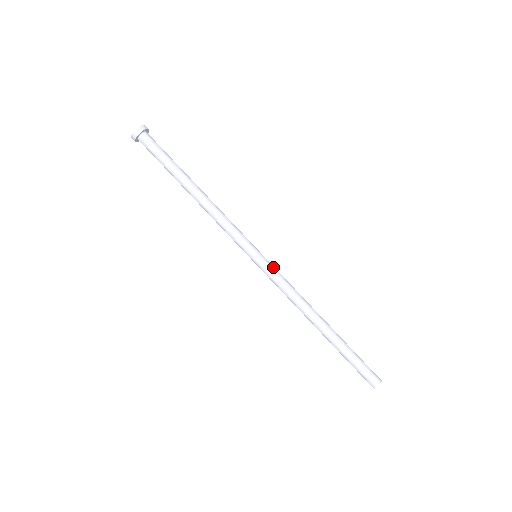
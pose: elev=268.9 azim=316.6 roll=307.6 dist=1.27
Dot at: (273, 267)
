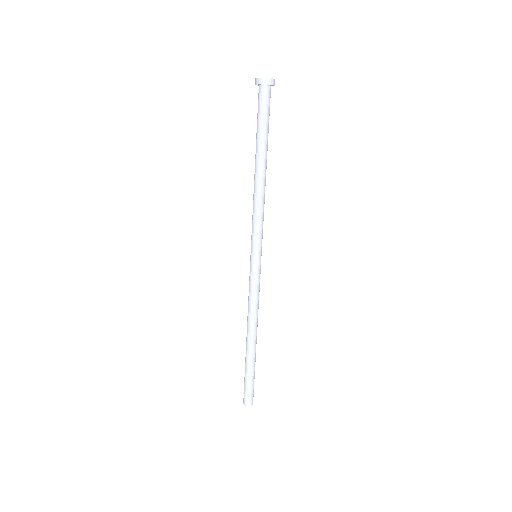
Dot at: occluded
